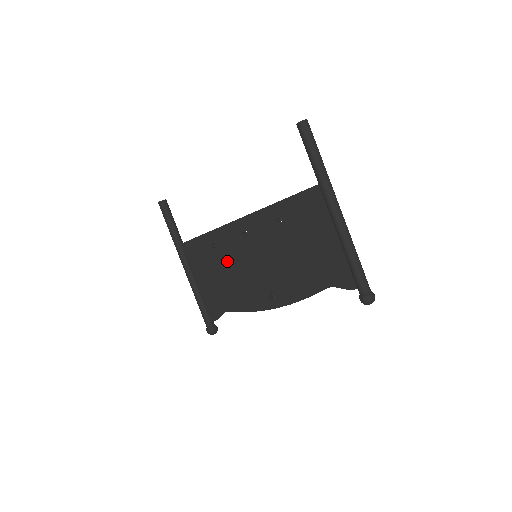
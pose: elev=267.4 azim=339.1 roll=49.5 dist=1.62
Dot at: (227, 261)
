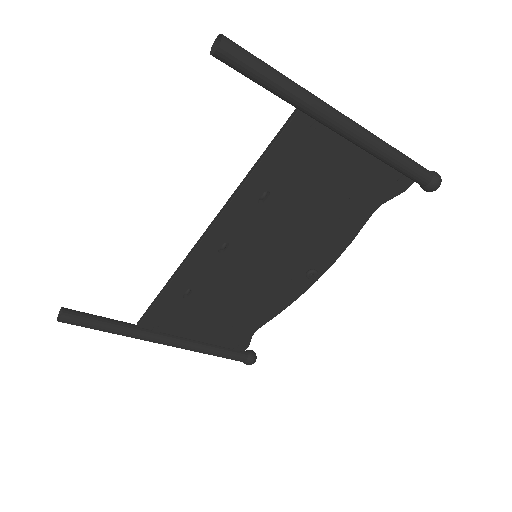
Dot at: (219, 292)
